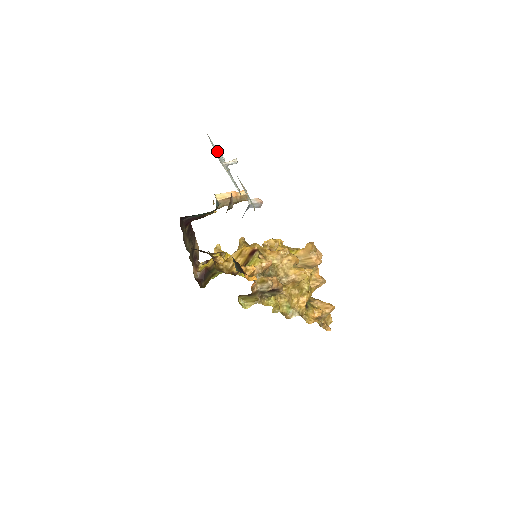
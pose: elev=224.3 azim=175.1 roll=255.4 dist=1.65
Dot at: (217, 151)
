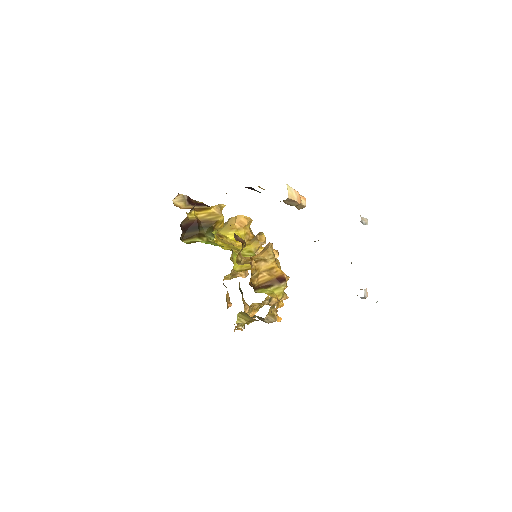
Dot at: occluded
